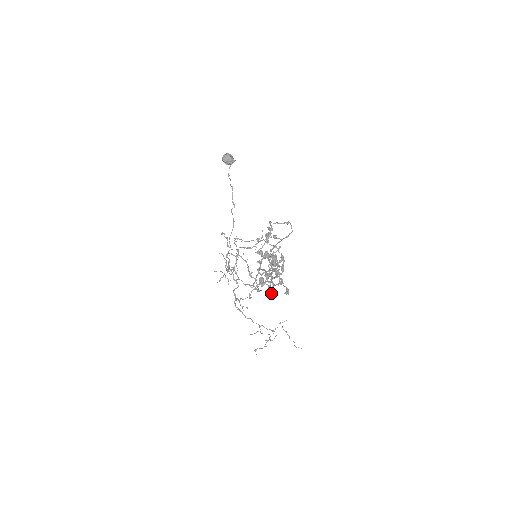
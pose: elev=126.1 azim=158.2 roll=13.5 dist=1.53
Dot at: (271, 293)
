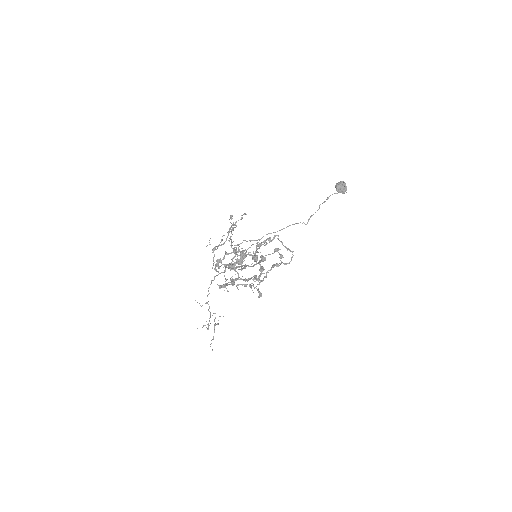
Dot at: occluded
